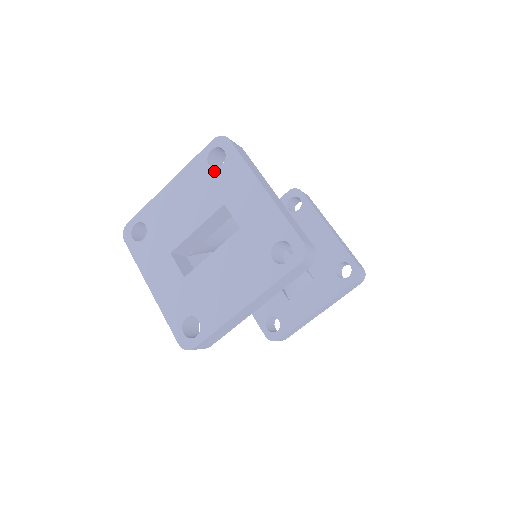
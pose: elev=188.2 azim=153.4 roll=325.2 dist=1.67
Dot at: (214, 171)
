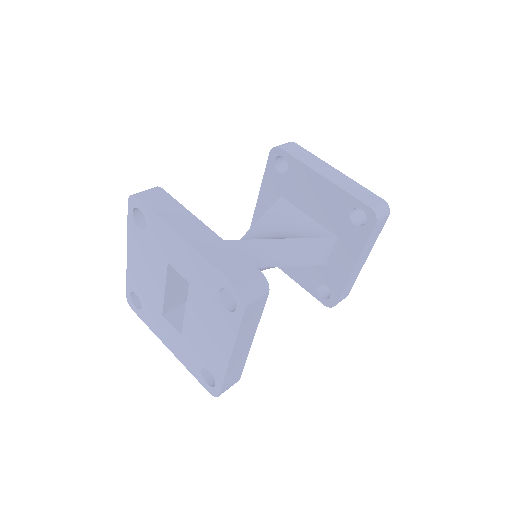
Dot at: (145, 233)
